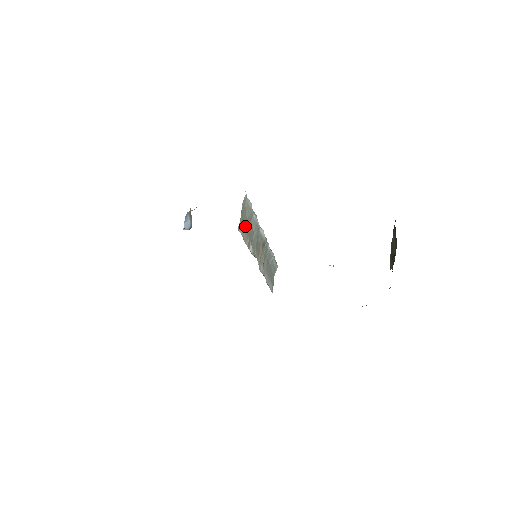
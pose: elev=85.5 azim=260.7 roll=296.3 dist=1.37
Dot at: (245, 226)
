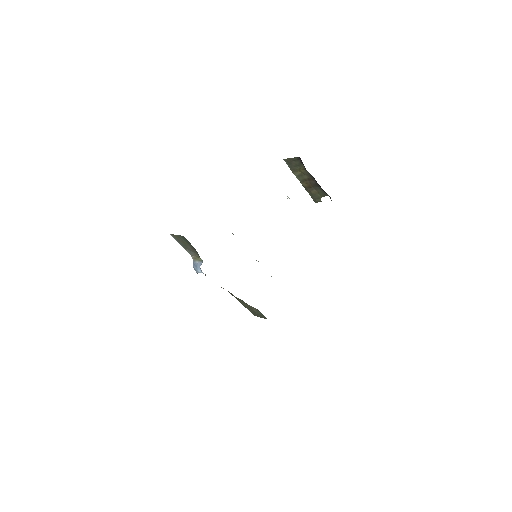
Dot at: occluded
